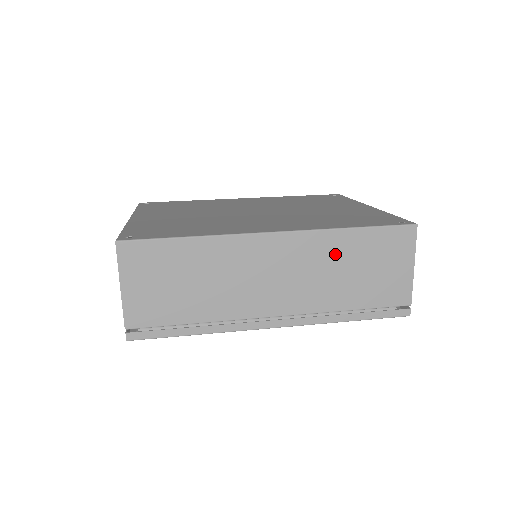
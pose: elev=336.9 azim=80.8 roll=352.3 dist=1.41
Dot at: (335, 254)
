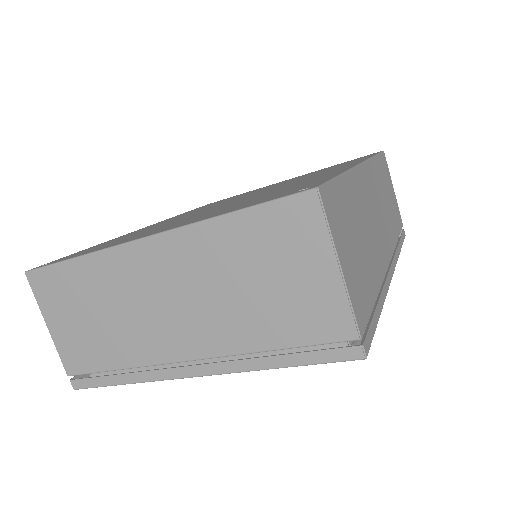
Dot at: (380, 183)
